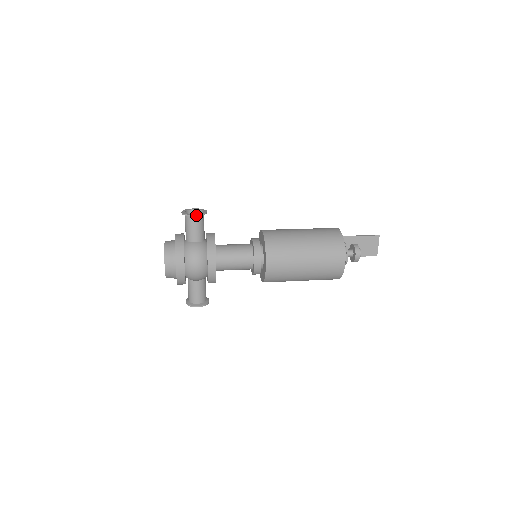
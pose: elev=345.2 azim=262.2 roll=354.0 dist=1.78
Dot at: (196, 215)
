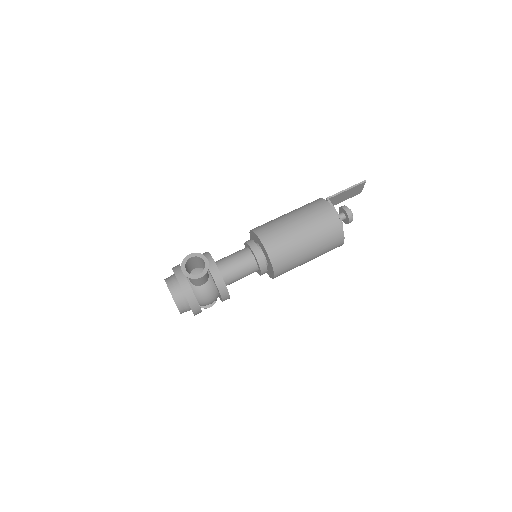
Dot at: (202, 276)
